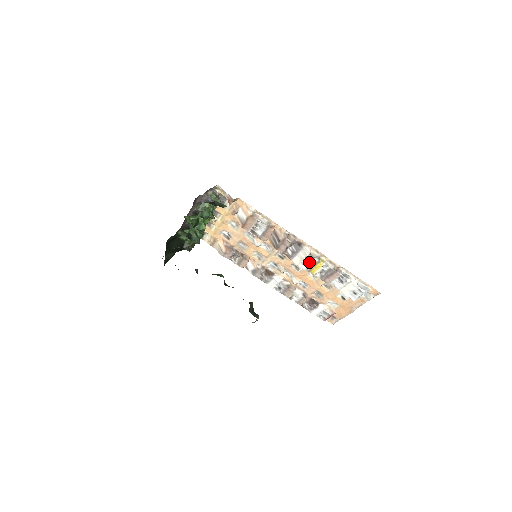
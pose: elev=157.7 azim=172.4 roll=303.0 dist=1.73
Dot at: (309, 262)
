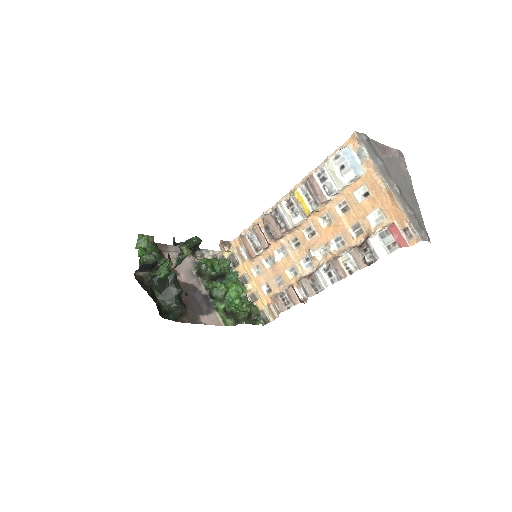
Dot at: (292, 207)
